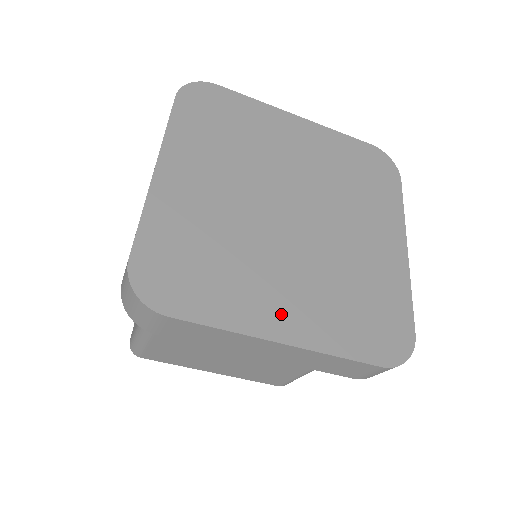
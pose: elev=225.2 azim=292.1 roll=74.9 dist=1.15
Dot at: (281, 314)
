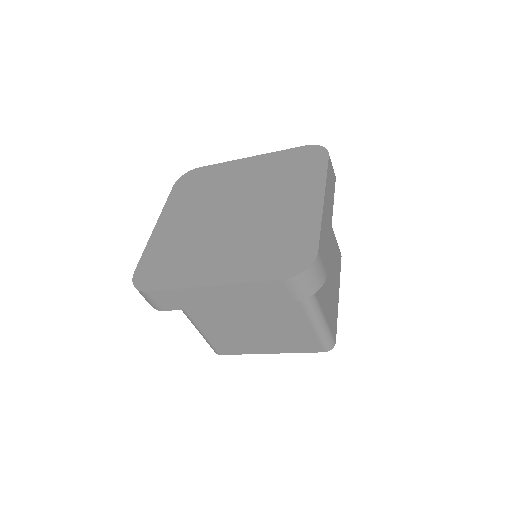
Dot at: (214, 270)
